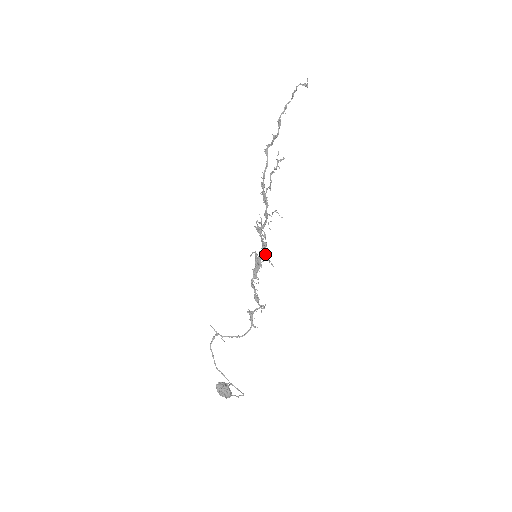
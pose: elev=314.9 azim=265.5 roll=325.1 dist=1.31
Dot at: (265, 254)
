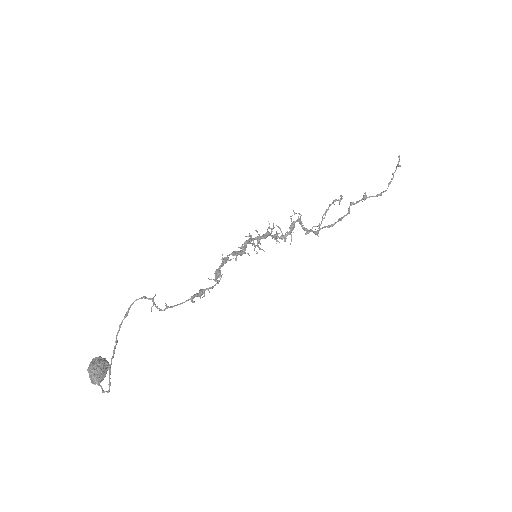
Dot at: occluded
